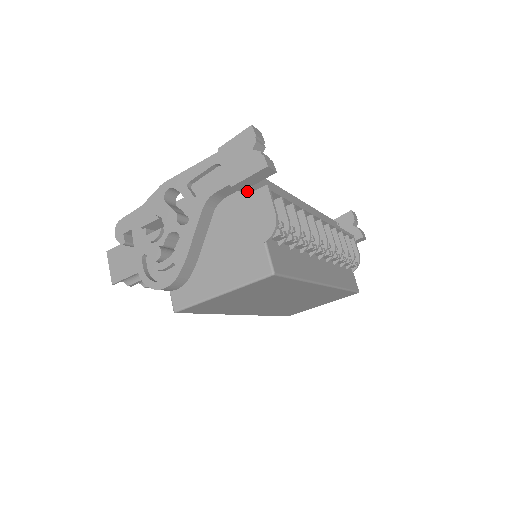
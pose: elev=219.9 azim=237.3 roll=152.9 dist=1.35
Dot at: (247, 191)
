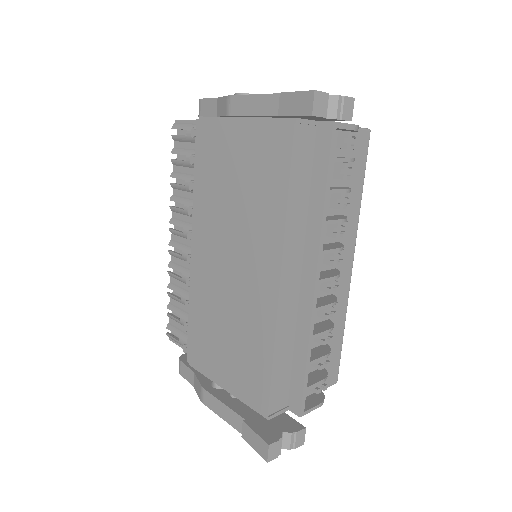
Dot at: (282, 408)
